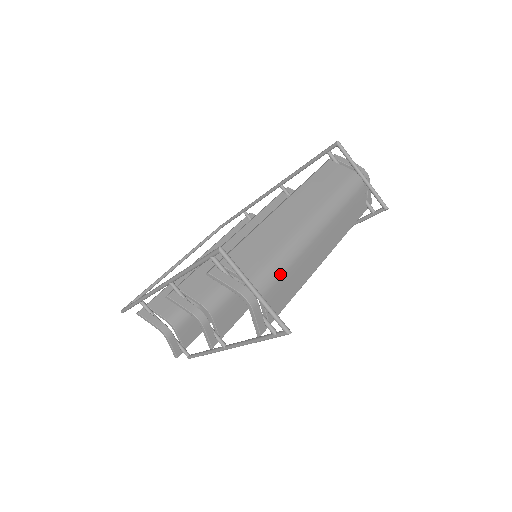
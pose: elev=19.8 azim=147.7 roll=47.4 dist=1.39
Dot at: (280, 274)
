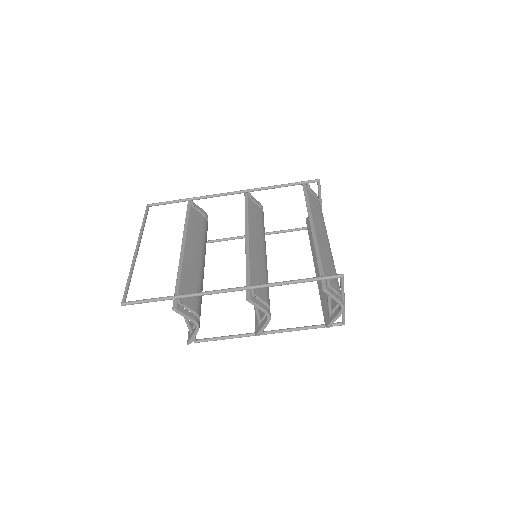
Dot at: occluded
